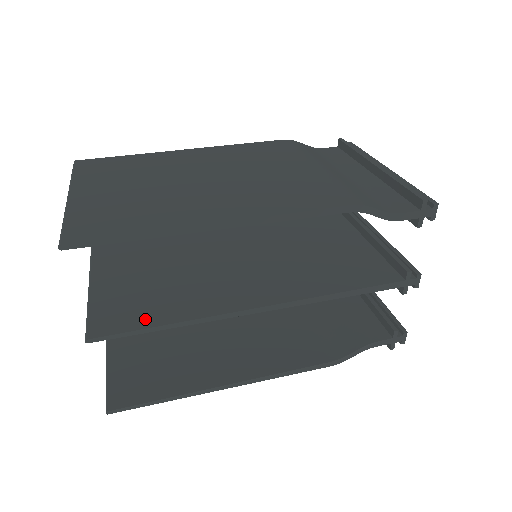
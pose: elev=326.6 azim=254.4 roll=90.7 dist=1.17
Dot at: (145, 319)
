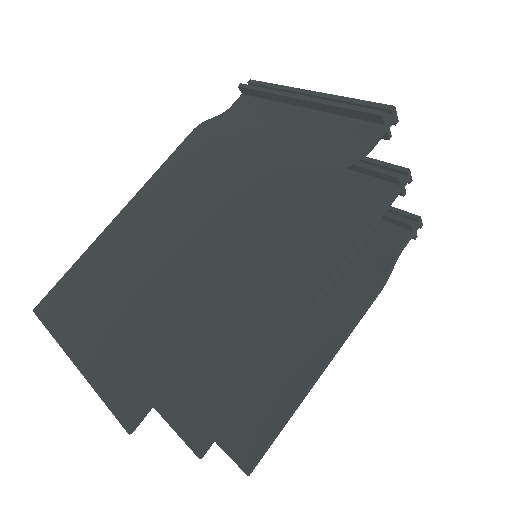
Dot at: (227, 398)
